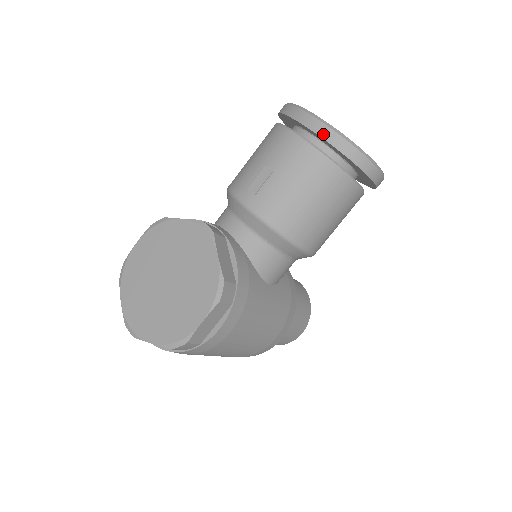
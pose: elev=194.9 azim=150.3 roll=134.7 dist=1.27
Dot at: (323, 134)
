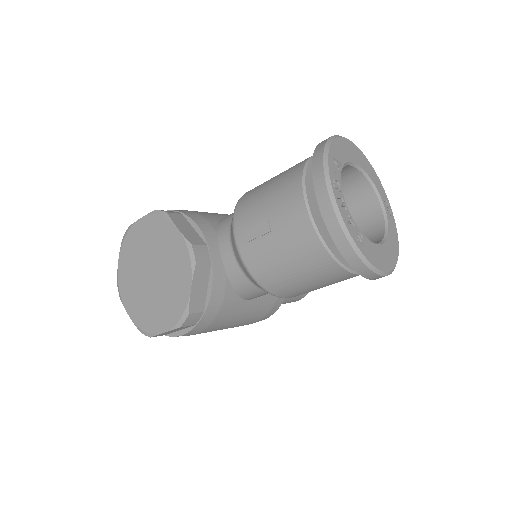
Dot at: (330, 227)
